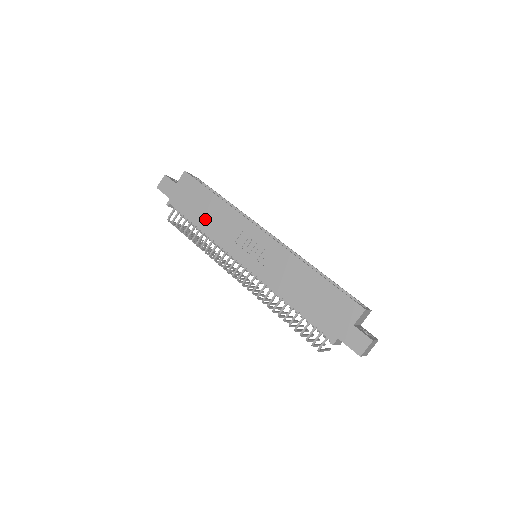
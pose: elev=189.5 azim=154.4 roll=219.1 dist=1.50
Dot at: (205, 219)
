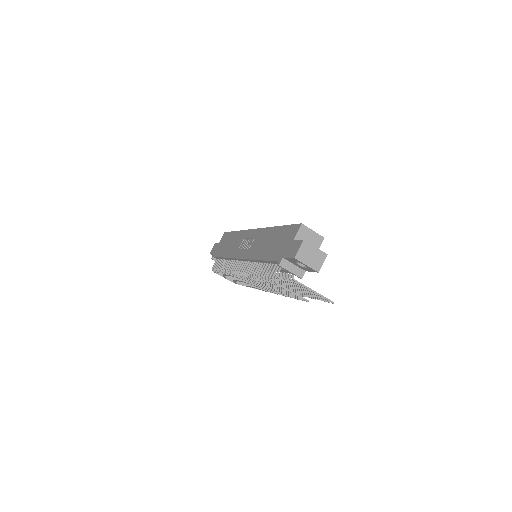
Dot at: (227, 249)
